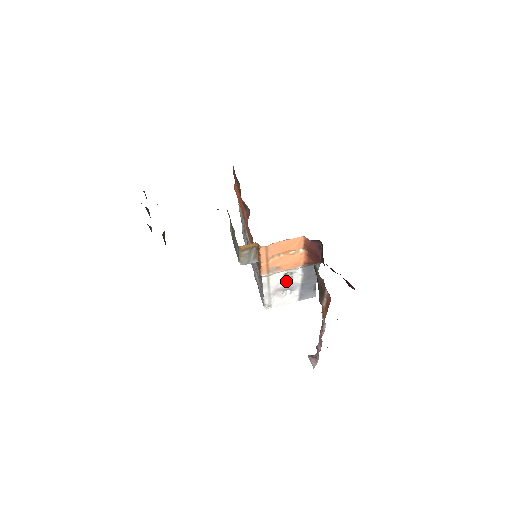
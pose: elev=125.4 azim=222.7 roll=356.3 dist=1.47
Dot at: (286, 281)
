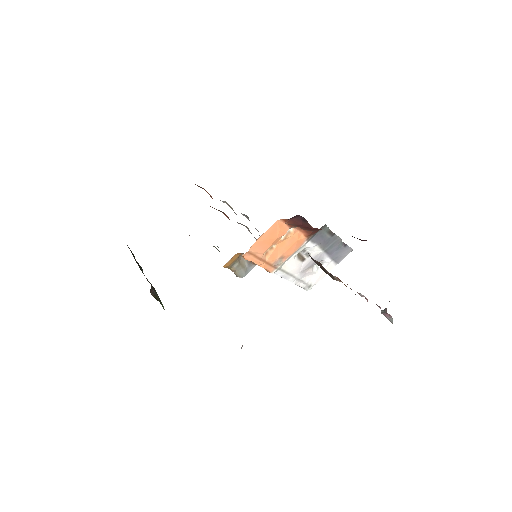
Dot at: (305, 260)
